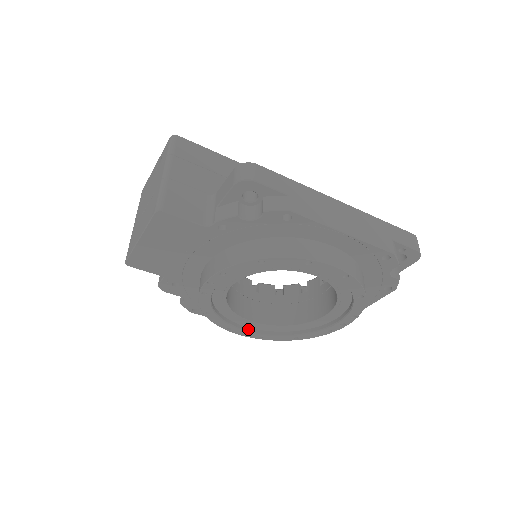
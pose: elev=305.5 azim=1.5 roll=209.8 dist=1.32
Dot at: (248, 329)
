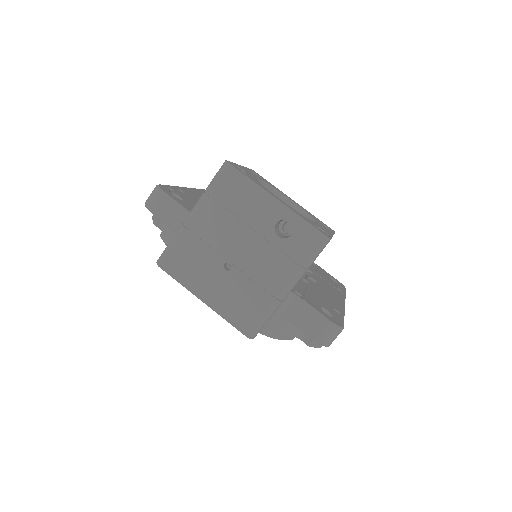
Dot at: occluded
